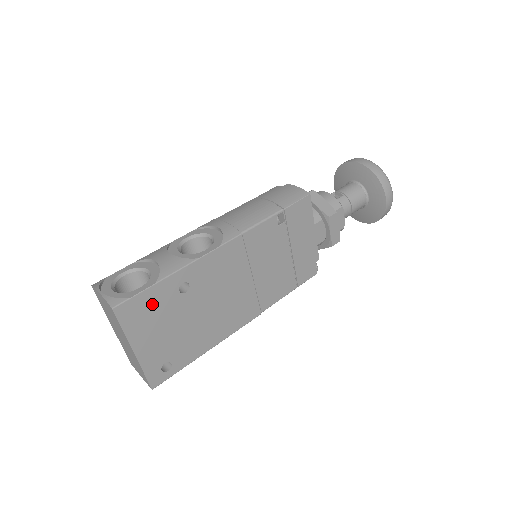
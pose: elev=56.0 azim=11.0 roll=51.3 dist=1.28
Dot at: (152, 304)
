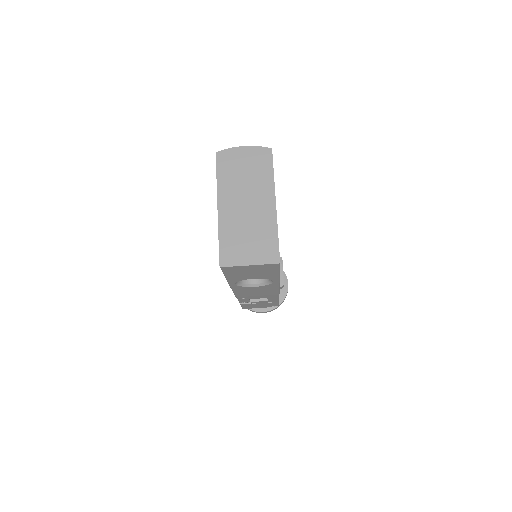
Dot at: occluded
